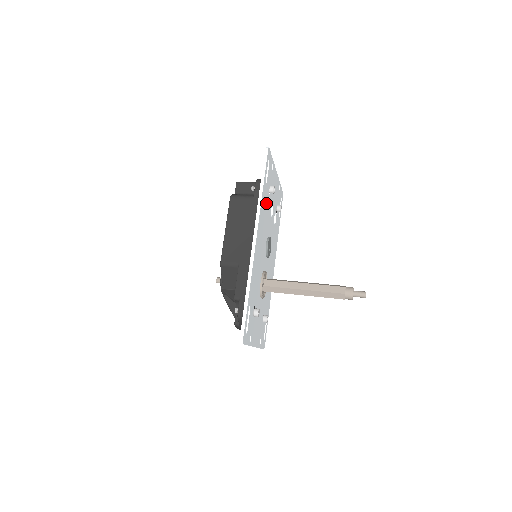
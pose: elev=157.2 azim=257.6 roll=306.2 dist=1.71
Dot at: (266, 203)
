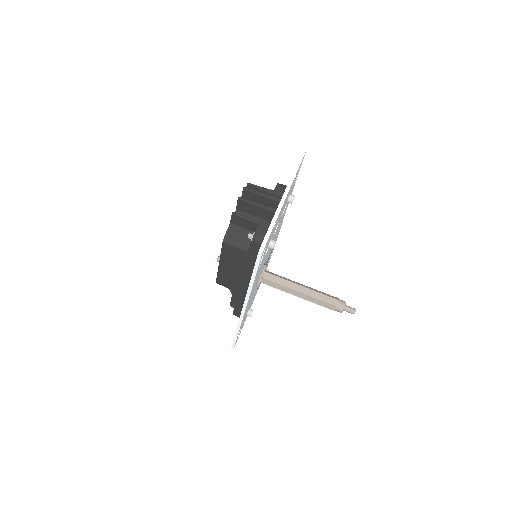
Dot at: (262, 262)
